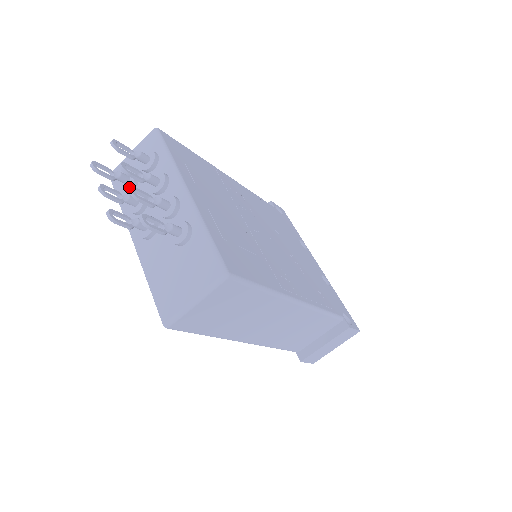
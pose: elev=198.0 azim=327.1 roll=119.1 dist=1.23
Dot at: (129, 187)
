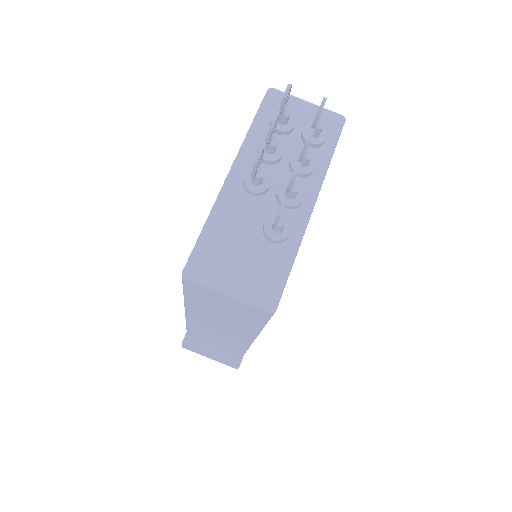
Dot at: (278, 129)
